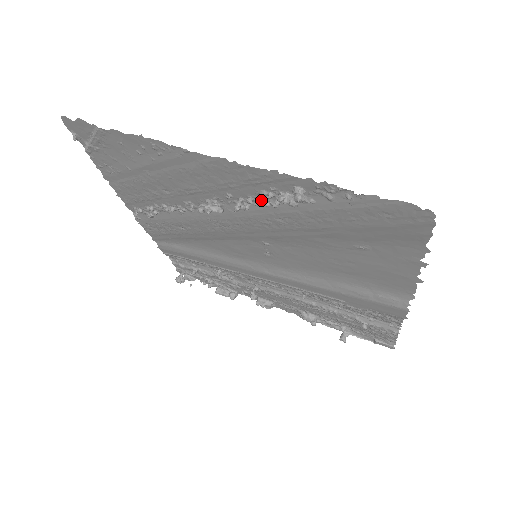
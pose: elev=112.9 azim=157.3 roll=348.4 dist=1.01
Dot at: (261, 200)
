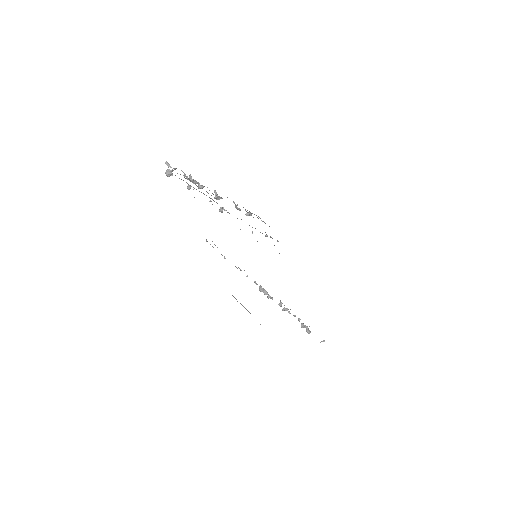
Dot at: occluded
